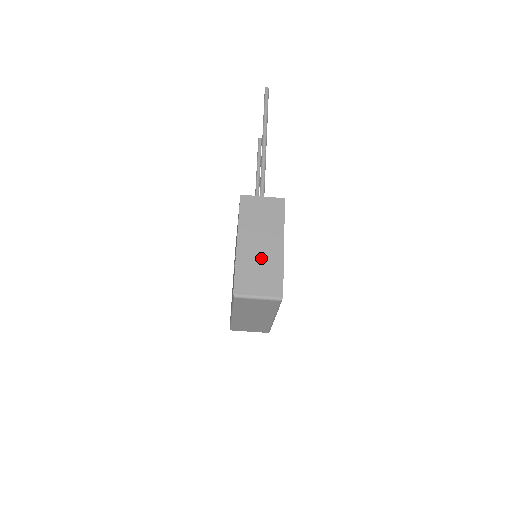
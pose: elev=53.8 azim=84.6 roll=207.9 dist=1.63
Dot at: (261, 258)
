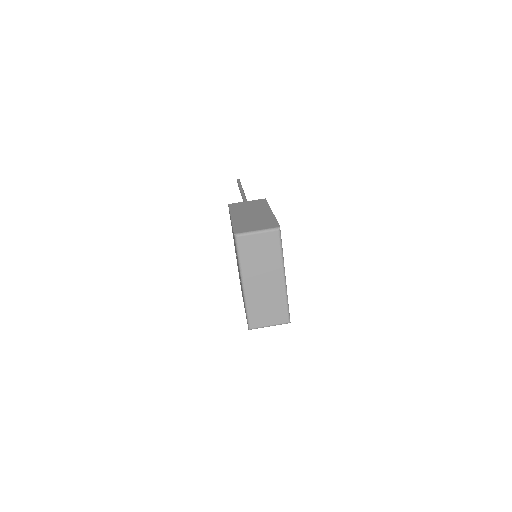
Dot at: (254, 218)
